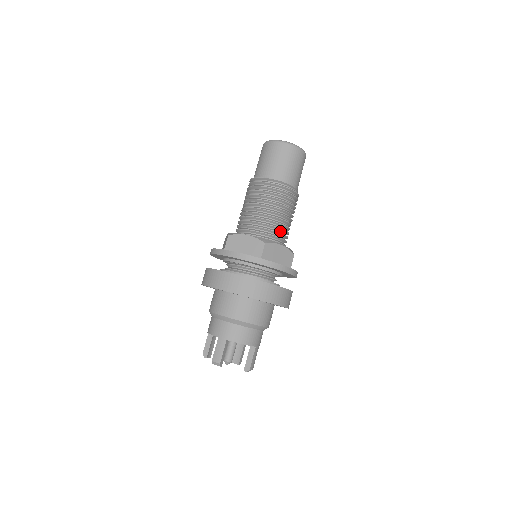
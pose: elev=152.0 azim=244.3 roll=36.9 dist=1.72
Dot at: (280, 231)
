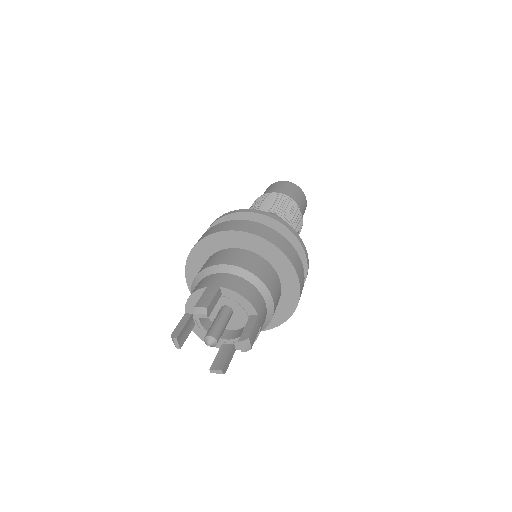
Dot at: occluded
